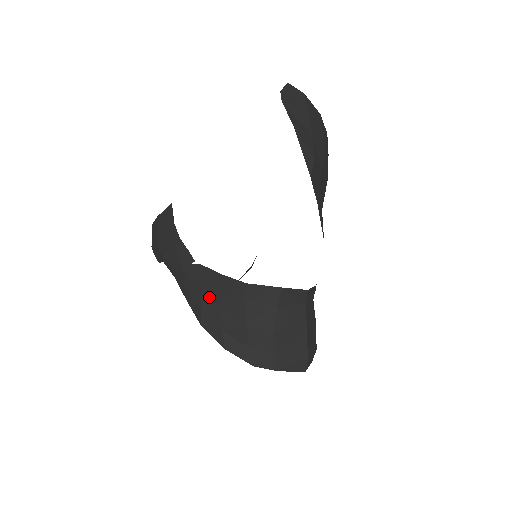
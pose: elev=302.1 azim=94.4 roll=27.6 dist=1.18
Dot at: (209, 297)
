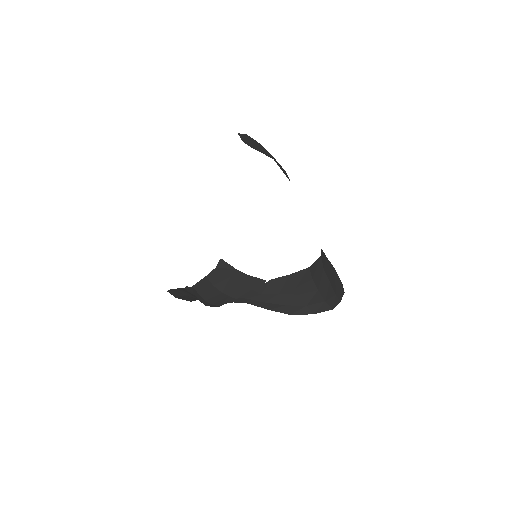
Dot at: (287, 294)
